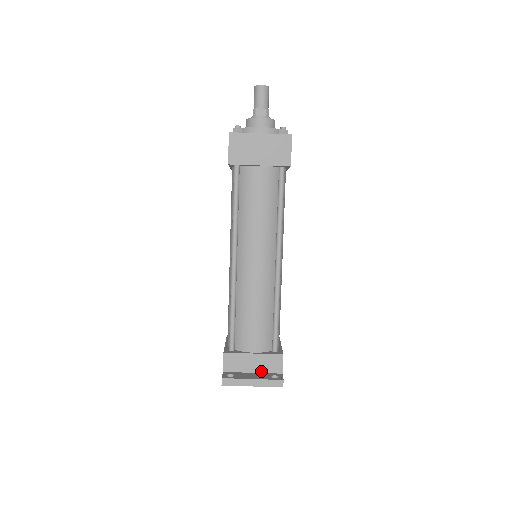
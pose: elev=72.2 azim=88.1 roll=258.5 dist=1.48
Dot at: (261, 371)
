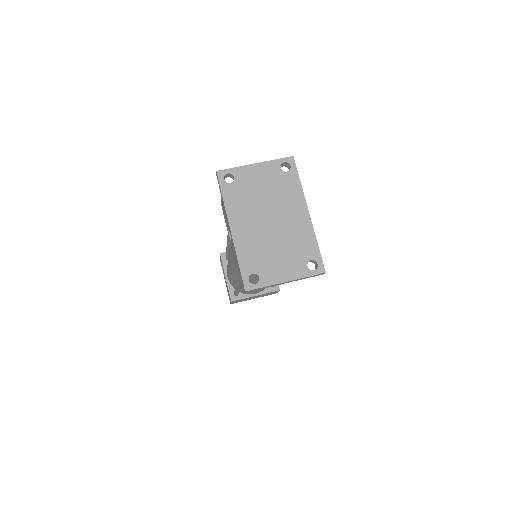
Dot at: occluded
